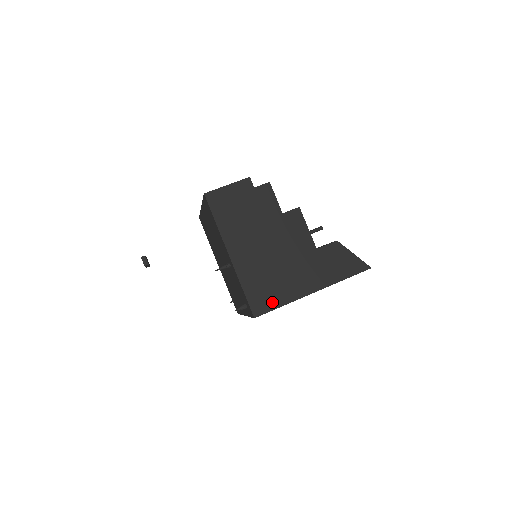
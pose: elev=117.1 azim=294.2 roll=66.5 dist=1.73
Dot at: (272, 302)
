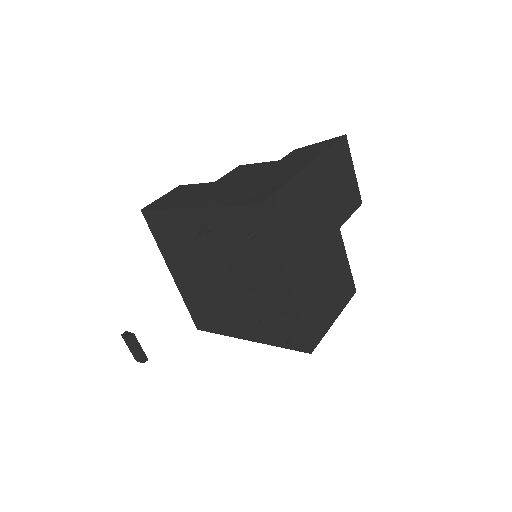
Dot at: (269, 190)
